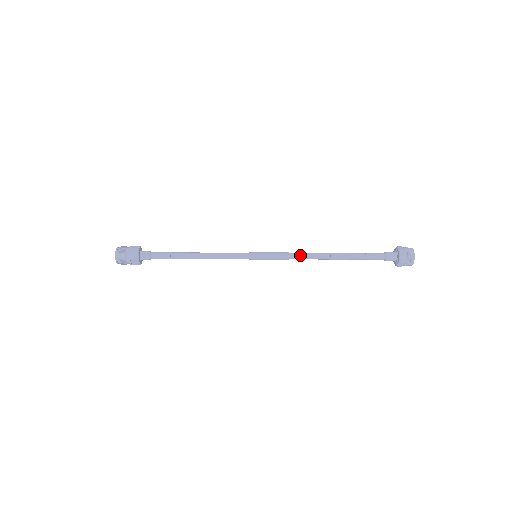
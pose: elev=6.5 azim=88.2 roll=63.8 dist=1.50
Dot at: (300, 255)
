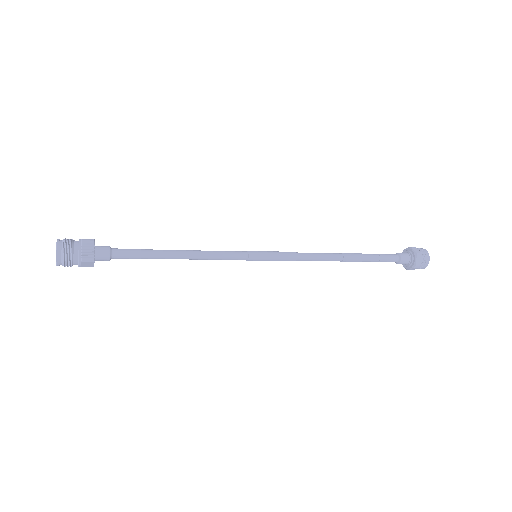
Dot at: (310, 256)
